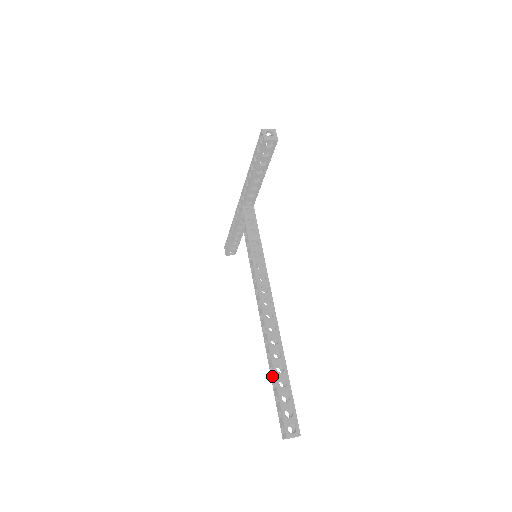
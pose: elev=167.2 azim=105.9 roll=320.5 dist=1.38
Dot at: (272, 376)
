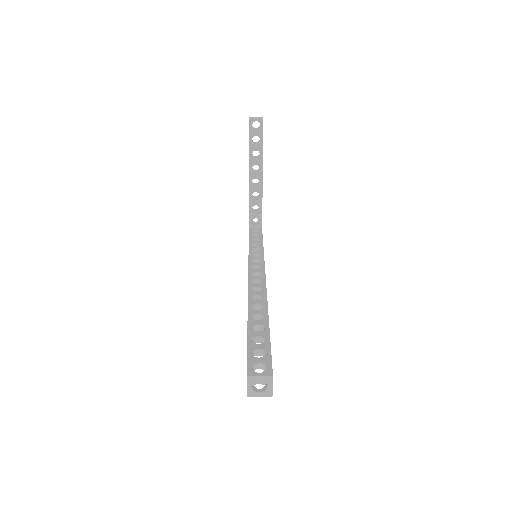
Dot at: occluded
